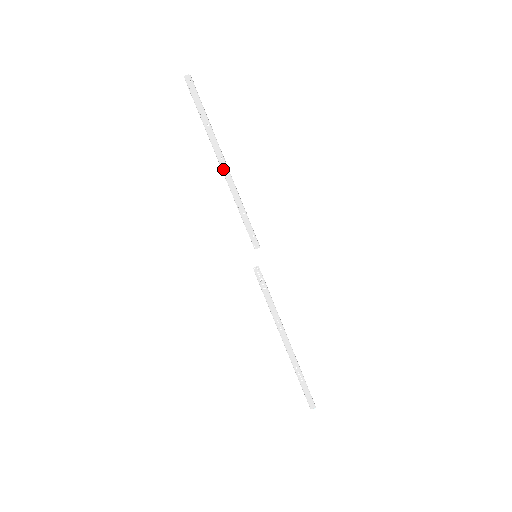
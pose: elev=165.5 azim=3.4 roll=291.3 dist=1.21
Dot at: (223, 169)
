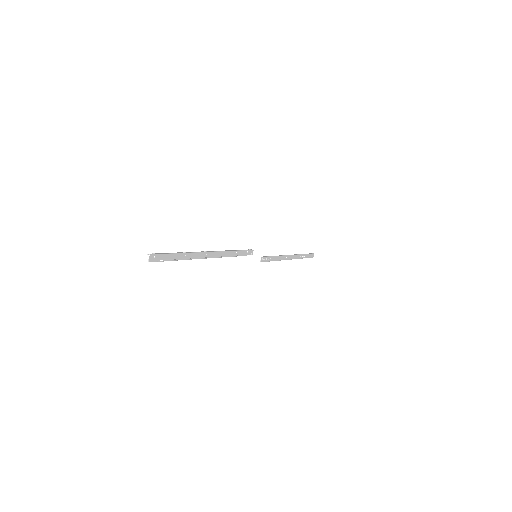
Dot at: (211, 257)
